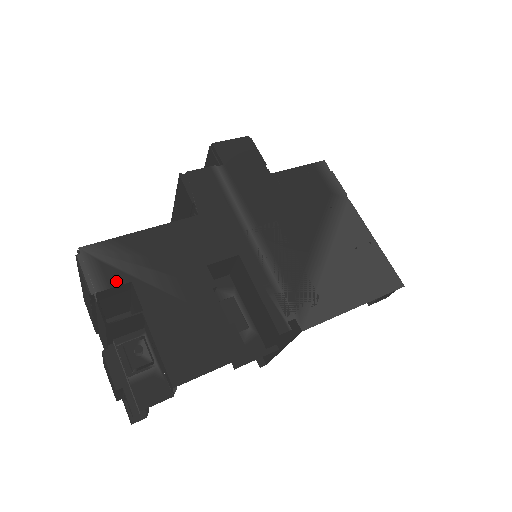
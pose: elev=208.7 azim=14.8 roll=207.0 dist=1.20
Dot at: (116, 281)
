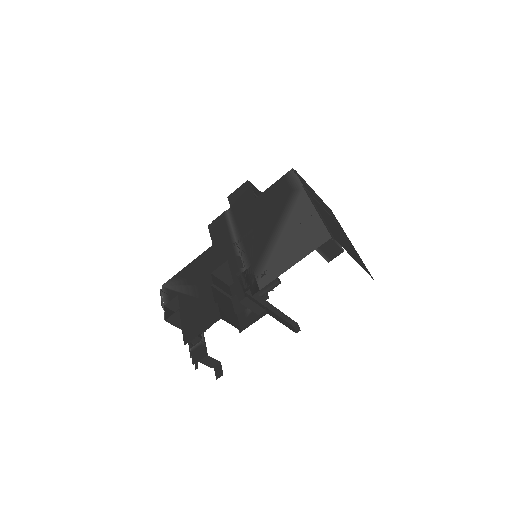
Dot at: (172, 297)
